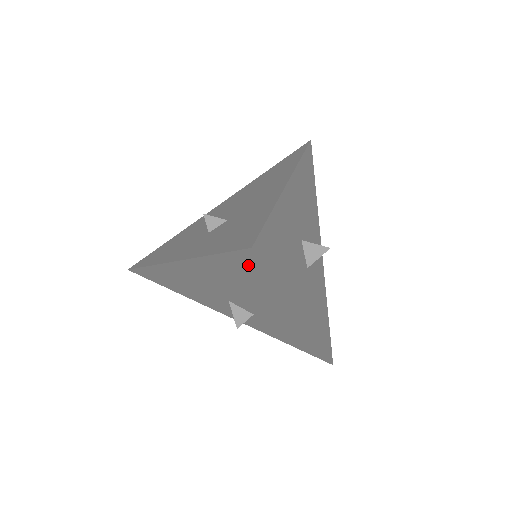
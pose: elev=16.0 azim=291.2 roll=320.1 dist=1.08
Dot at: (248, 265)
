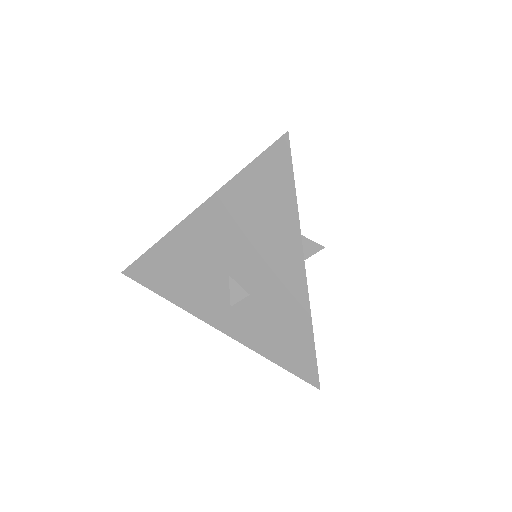
Dot at: (276, 168)
